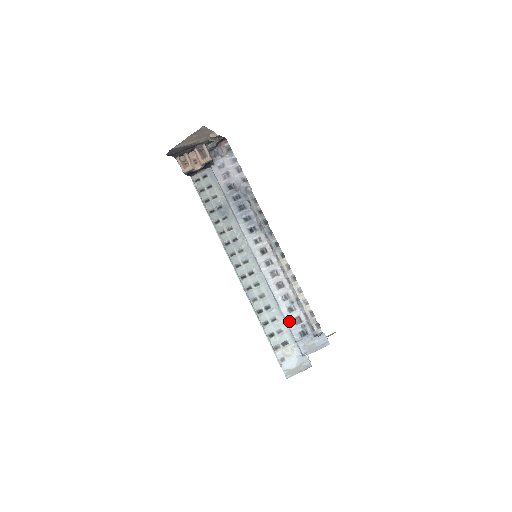
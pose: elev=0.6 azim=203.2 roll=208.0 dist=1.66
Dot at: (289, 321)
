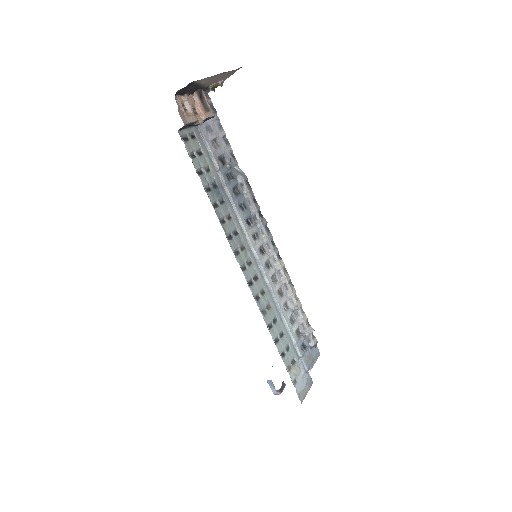
Dot at: (293, 334)
